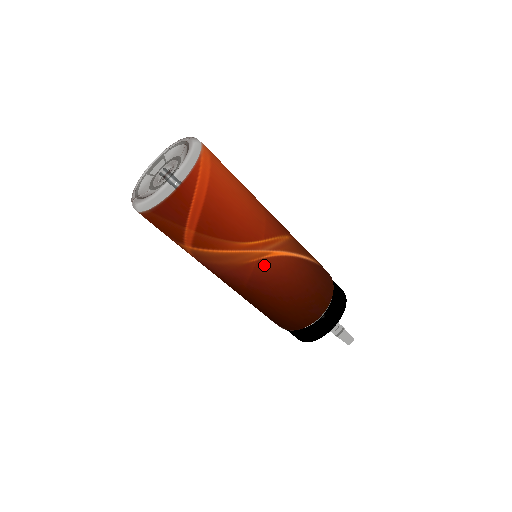
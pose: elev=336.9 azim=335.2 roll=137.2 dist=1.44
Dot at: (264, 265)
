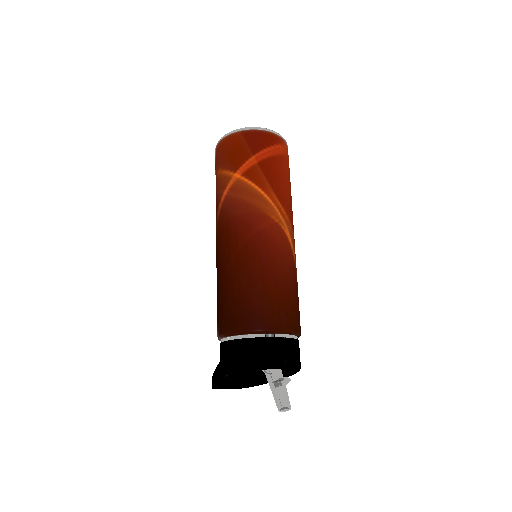
Dot at: (278, 231)
